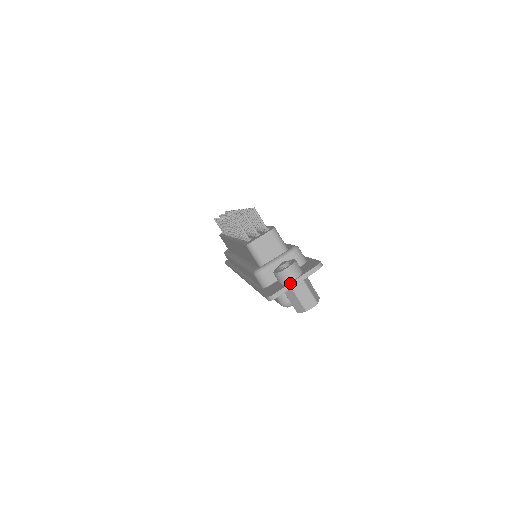
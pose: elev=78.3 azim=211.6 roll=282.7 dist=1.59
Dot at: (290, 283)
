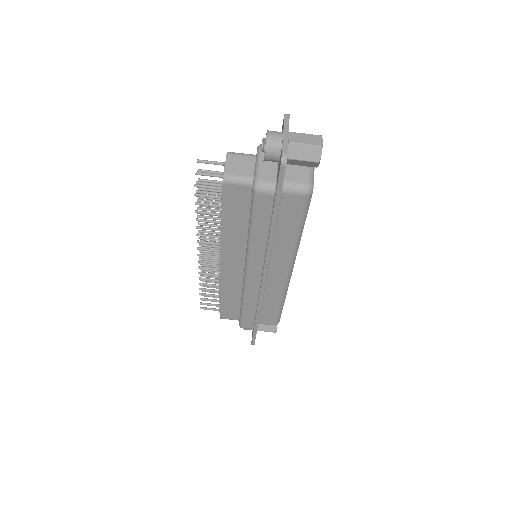
Dot at: (282, 138)
